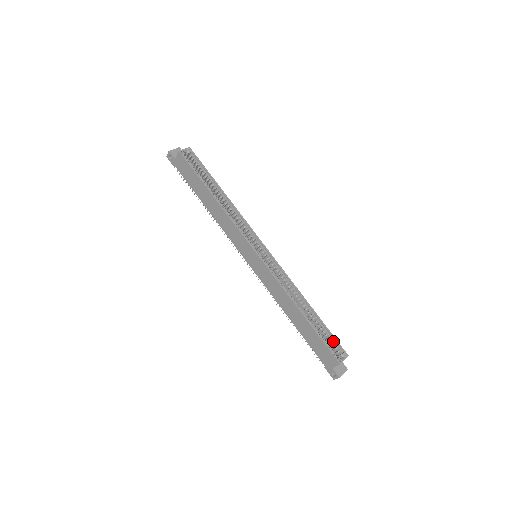
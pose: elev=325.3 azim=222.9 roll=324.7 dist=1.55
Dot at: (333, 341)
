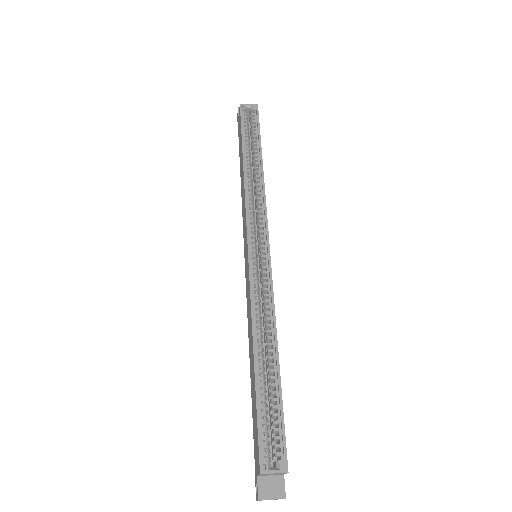
Dot at: (279, 431)
